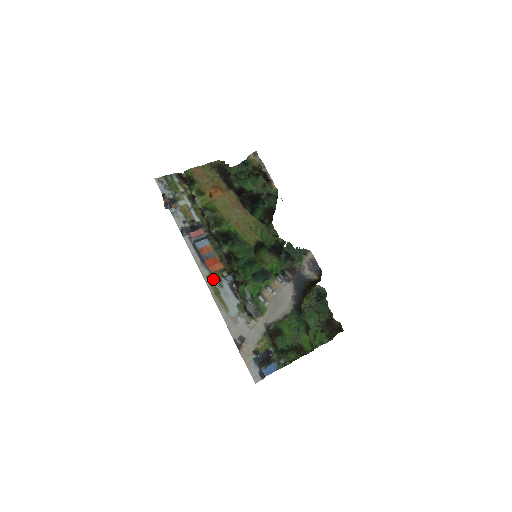
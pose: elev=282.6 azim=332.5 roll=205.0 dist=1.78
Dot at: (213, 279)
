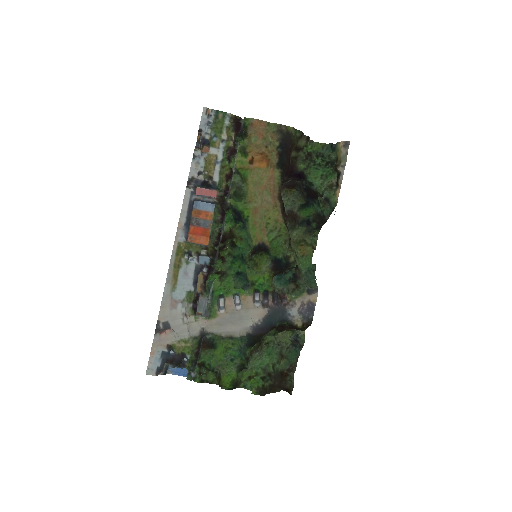
Dot at: (184, 250)
